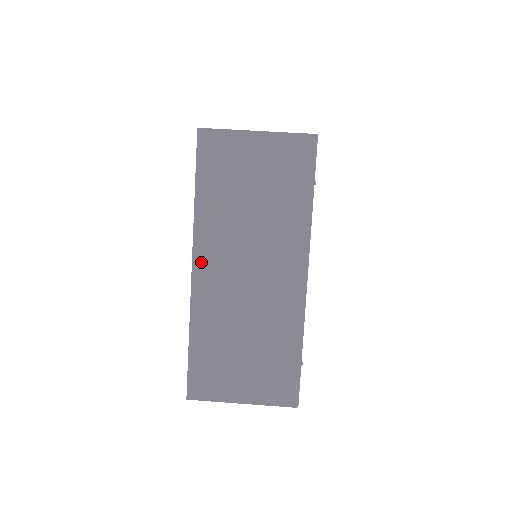
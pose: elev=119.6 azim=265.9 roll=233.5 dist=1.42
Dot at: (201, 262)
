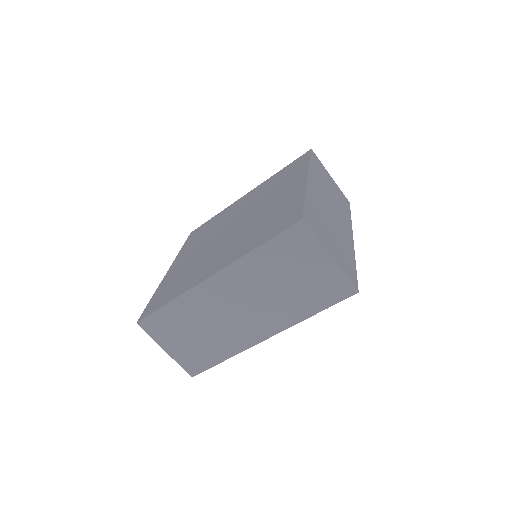
Dot at: (220, 279)
